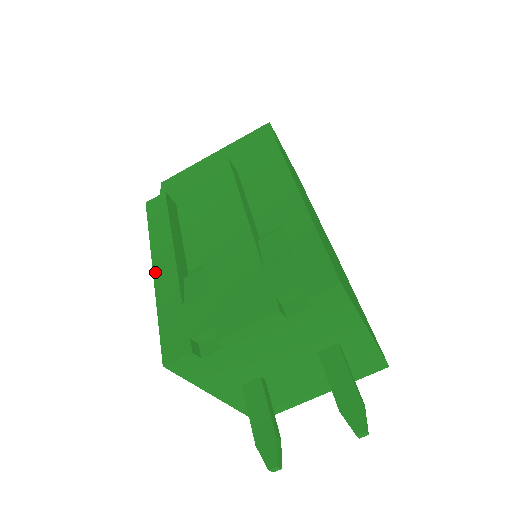
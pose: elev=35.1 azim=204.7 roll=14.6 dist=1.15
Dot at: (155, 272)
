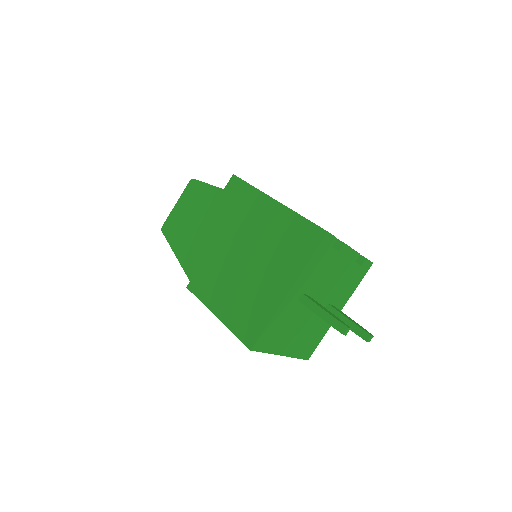
Dot at: occluded
